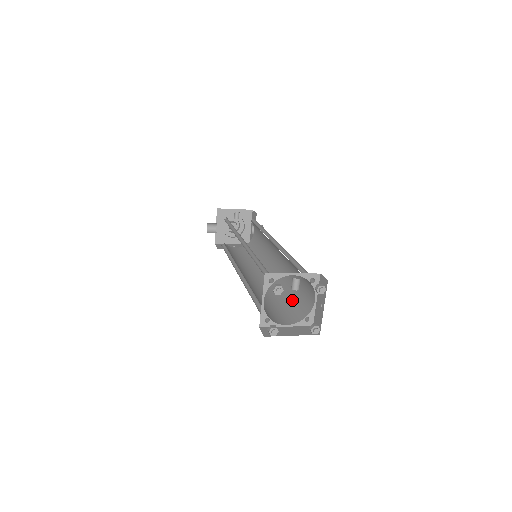
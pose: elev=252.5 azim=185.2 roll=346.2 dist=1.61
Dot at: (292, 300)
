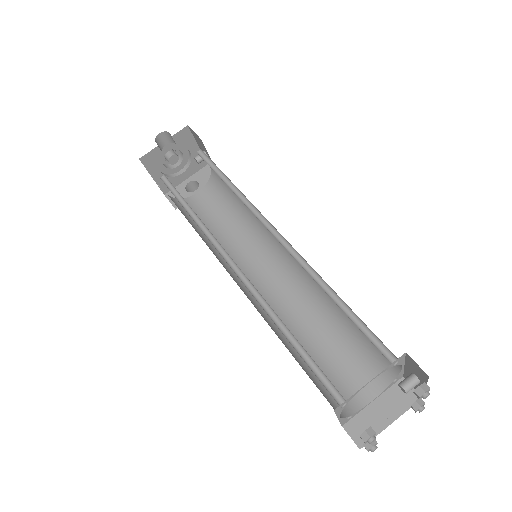
Dot at: occluded
